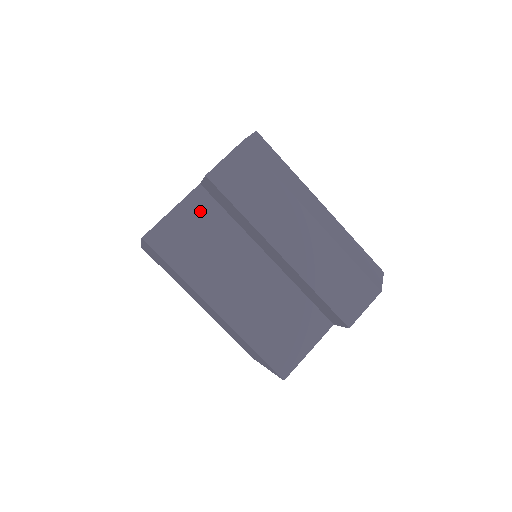
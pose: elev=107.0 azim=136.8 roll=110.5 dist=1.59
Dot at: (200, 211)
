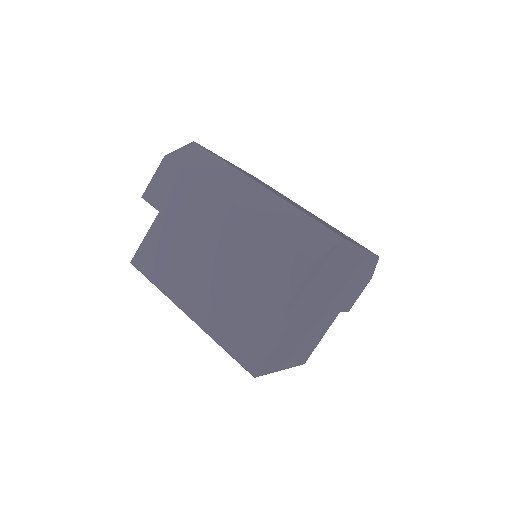
Dot at: (166, 228)
